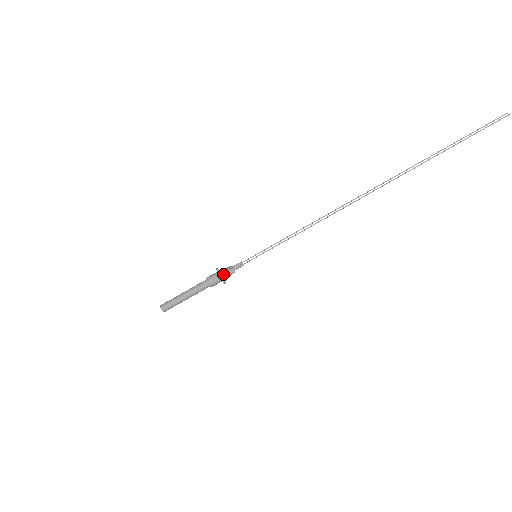
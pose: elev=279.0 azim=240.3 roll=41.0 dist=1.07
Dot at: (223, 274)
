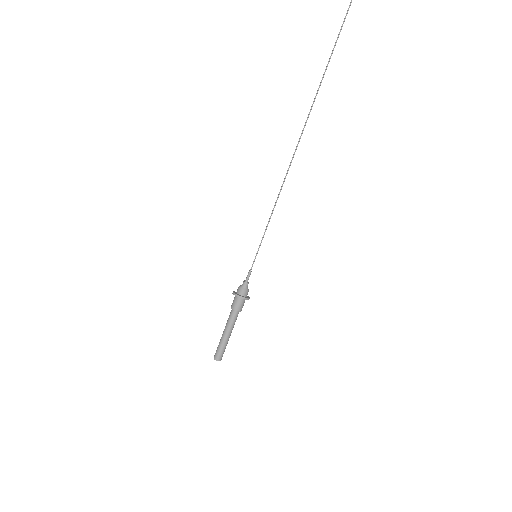
Dot at: (238, 292)
